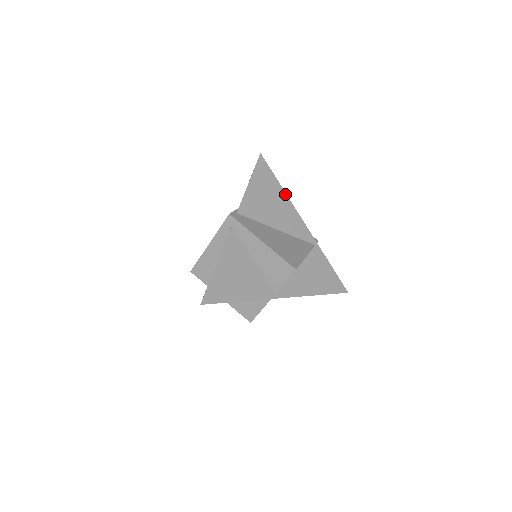
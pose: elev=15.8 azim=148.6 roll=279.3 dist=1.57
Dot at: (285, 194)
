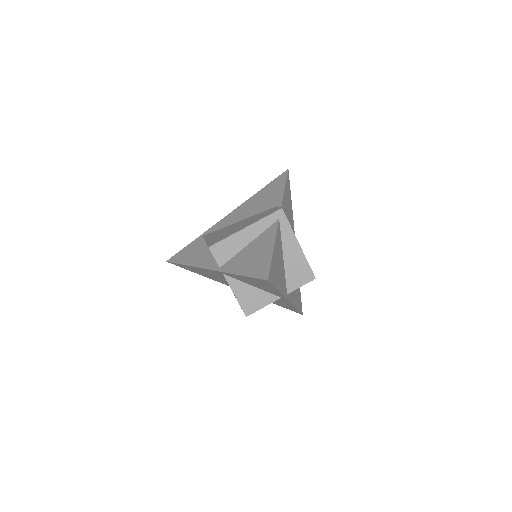
Dot at: (292, 212)
